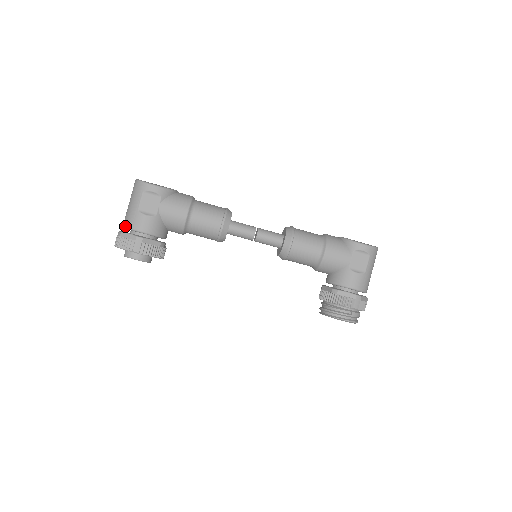
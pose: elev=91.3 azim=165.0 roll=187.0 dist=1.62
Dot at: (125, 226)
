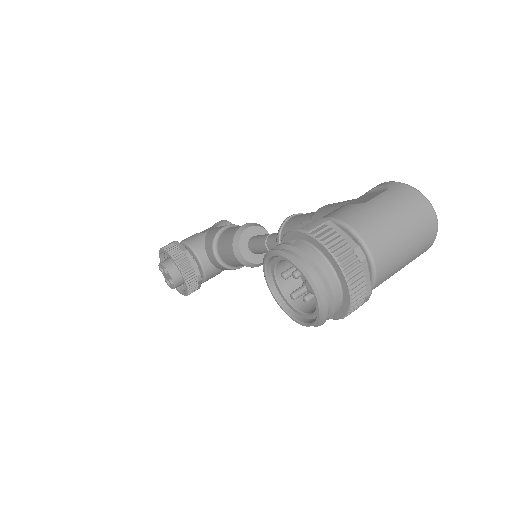
Dot at: occluded
